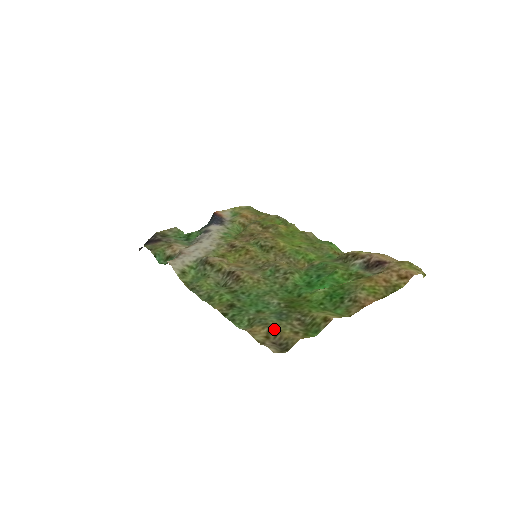
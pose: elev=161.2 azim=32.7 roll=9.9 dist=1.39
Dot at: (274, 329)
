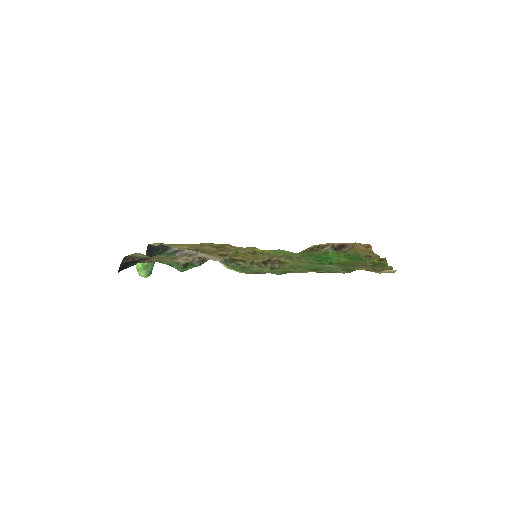
Dot at: (369, 267)
